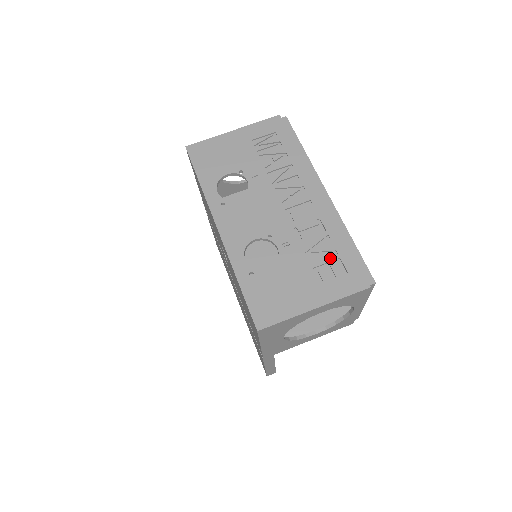
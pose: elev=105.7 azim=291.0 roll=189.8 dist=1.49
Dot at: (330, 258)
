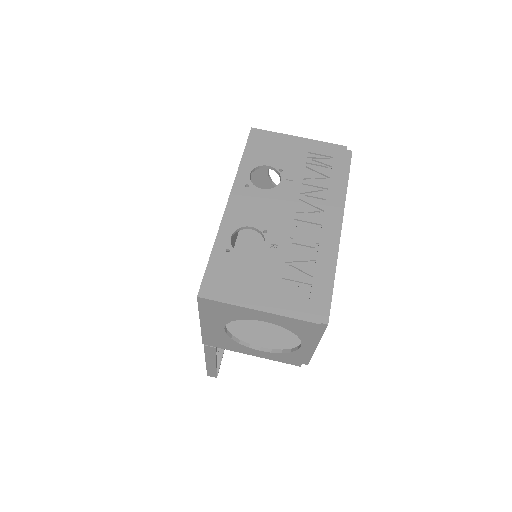
Dot at: (303, 279)
